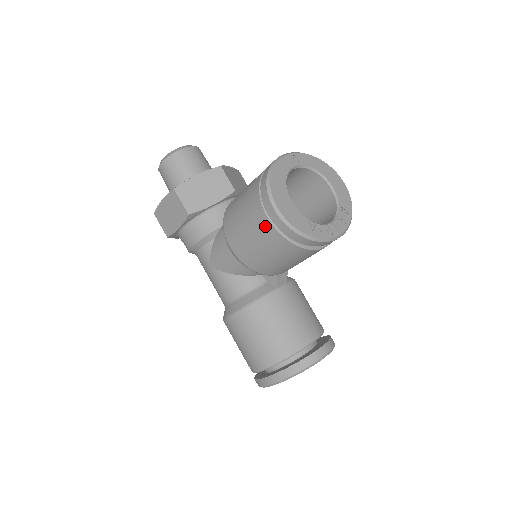
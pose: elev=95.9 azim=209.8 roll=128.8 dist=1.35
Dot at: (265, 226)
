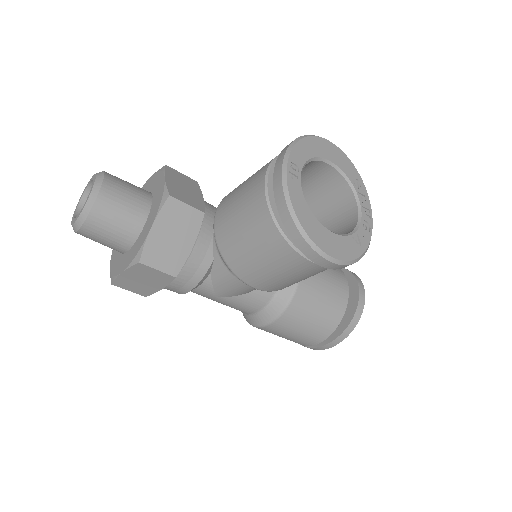
Dot at: (307, 267)
